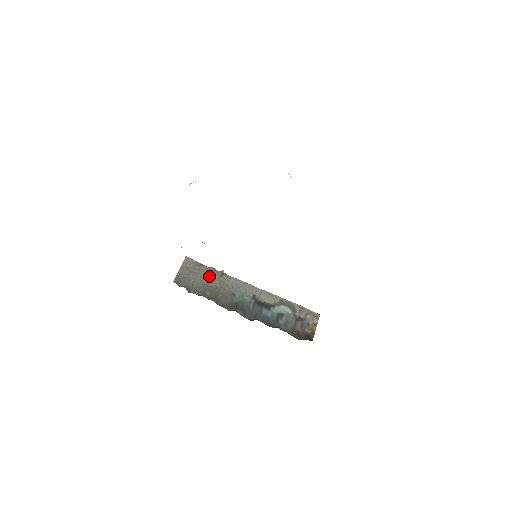
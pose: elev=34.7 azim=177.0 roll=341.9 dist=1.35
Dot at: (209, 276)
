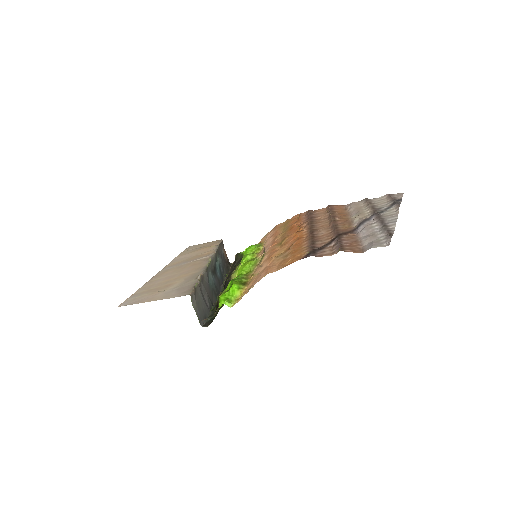
Dot at: (201, 291)
